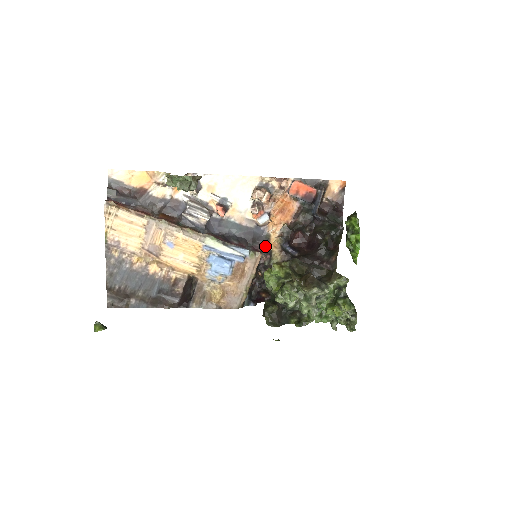
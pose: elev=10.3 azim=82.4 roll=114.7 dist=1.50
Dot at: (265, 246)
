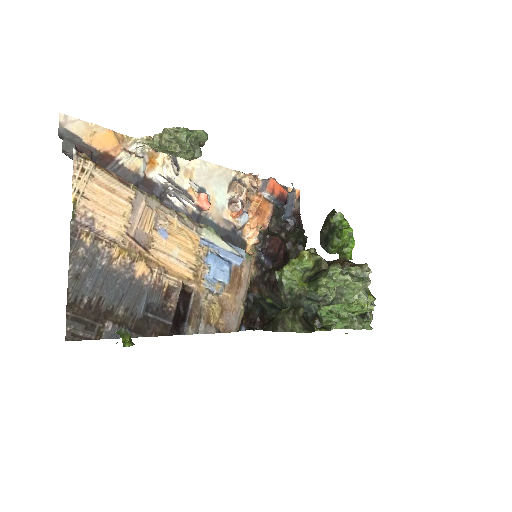
Dot at: occluded
